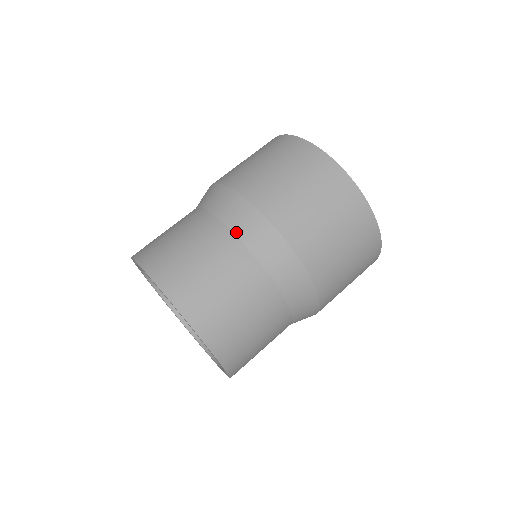
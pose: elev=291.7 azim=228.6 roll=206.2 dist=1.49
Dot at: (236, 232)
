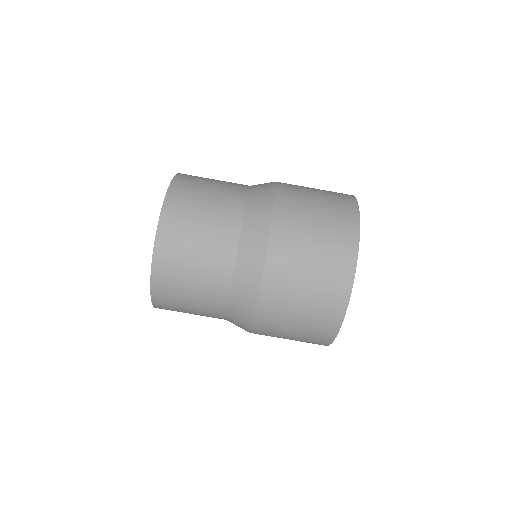
Dot at: (245, 220)
